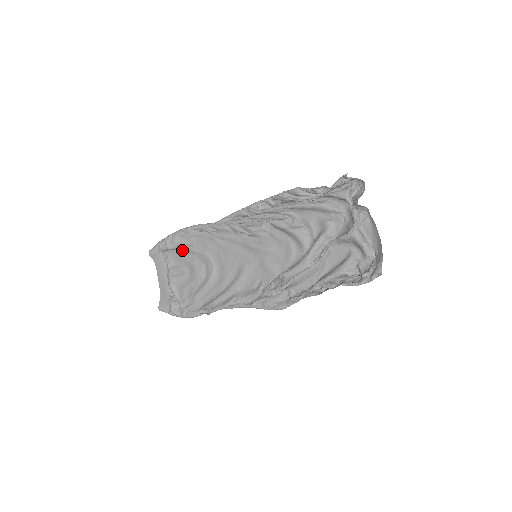
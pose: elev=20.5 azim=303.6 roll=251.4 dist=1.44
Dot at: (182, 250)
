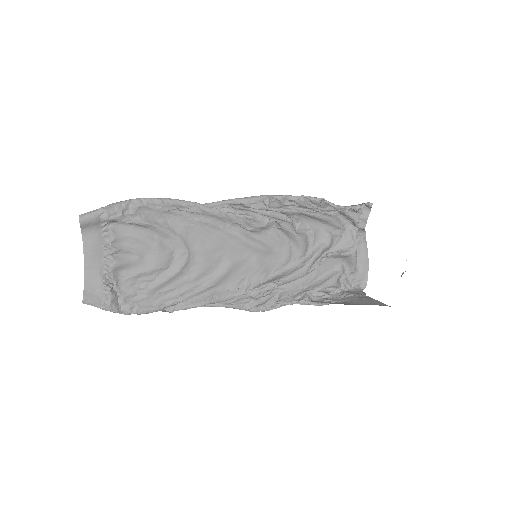
Dot at: (141, 226)
